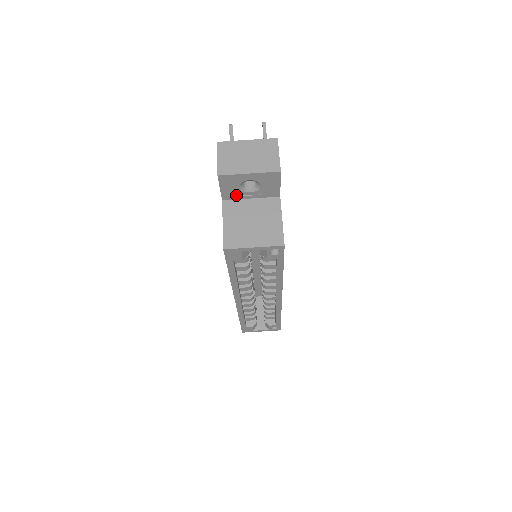
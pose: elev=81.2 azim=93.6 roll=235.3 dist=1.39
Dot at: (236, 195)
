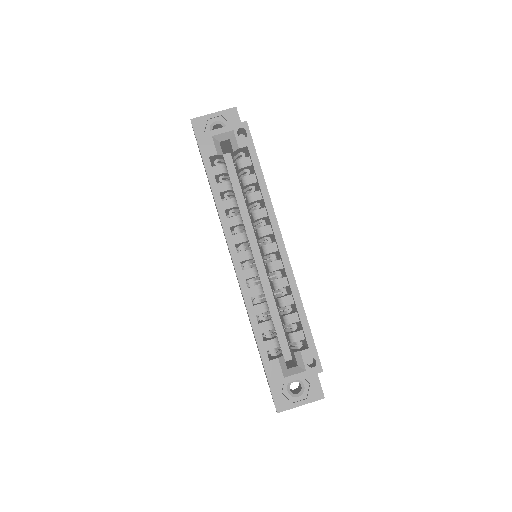
Dot at: occluded
